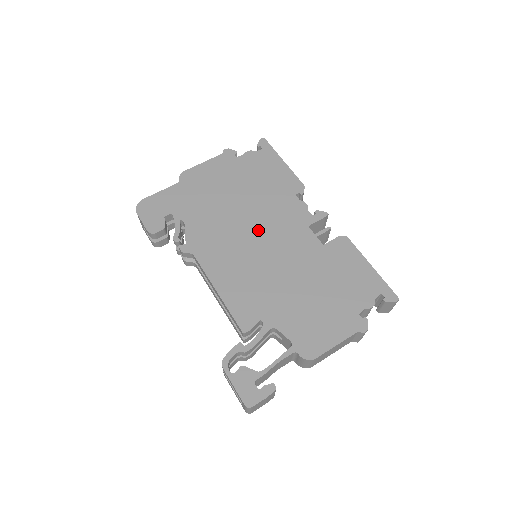
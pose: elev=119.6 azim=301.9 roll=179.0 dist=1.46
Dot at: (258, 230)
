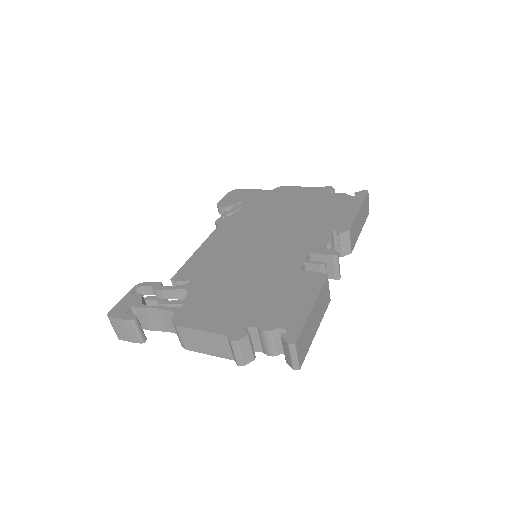
Dot at: (273, 236)
